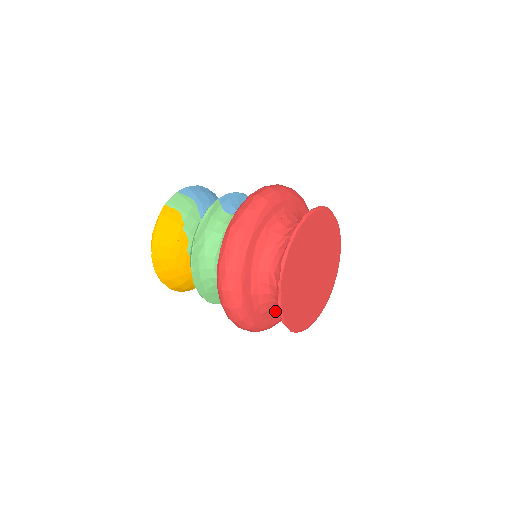
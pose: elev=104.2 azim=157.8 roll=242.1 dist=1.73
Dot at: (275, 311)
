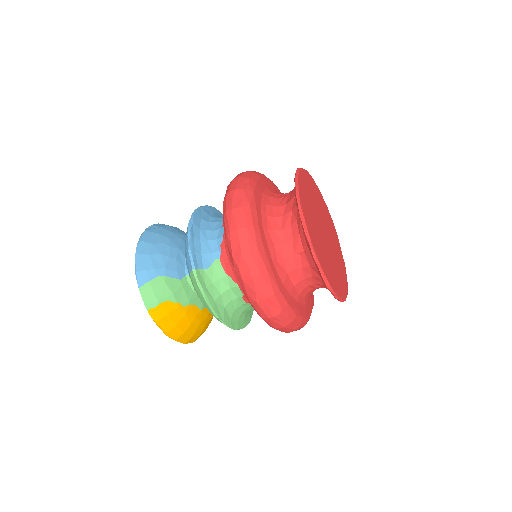
Dot at: occluded
